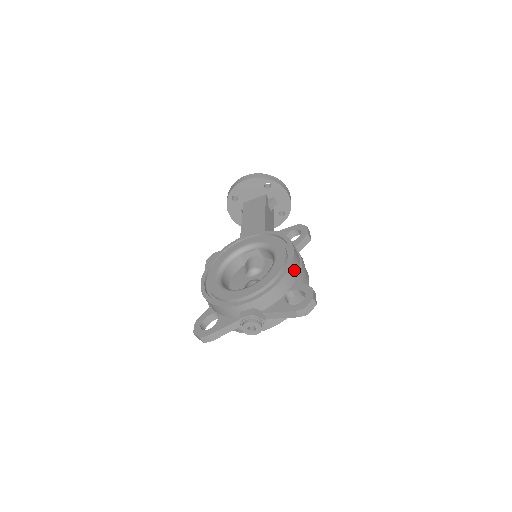
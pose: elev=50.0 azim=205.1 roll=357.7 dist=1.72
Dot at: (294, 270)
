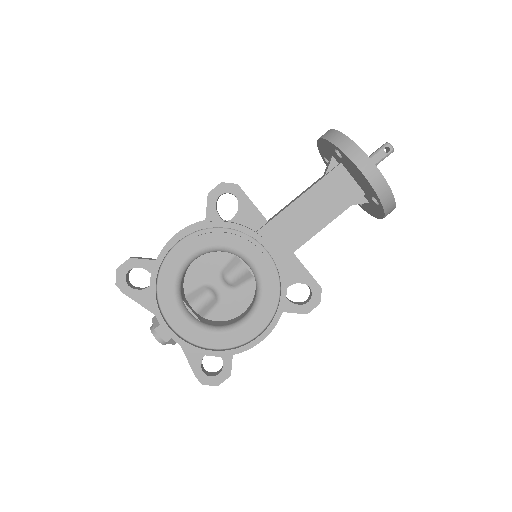
Dot at: occluded
